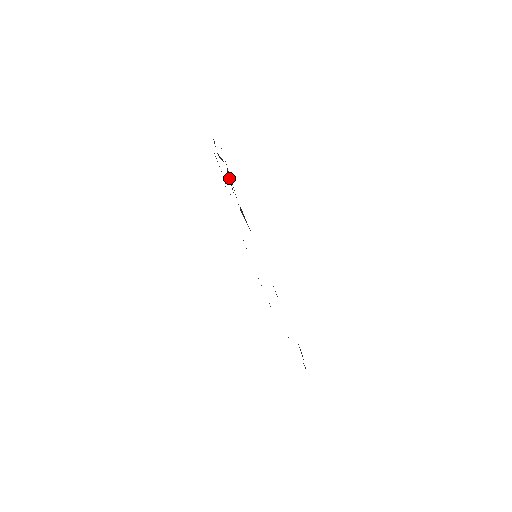
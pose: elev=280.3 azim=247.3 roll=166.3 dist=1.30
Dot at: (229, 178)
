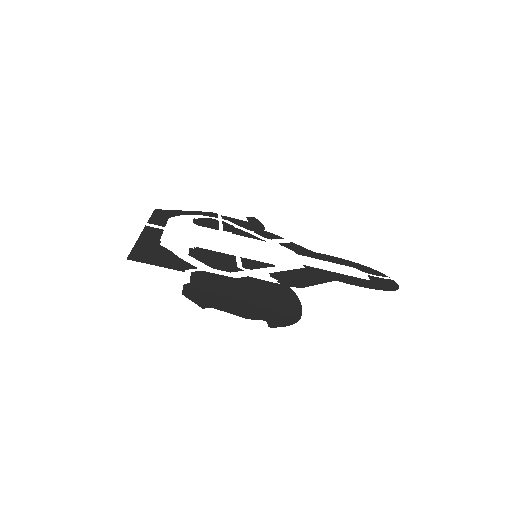
Dot at: (244, 294)
